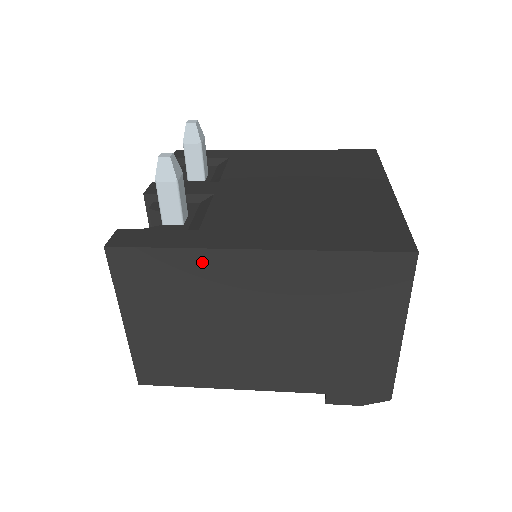
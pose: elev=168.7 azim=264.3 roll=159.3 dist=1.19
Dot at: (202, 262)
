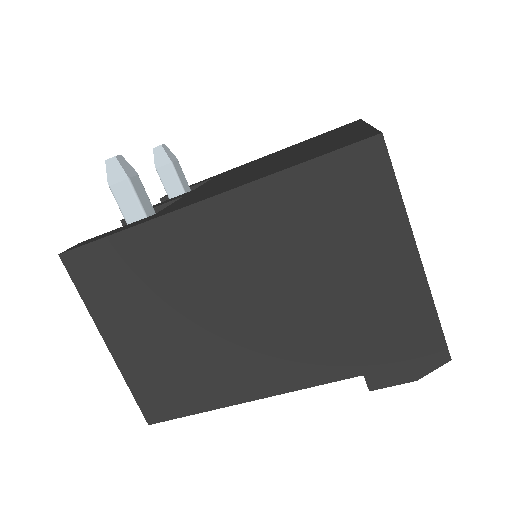
Dot at: (155, 237)
